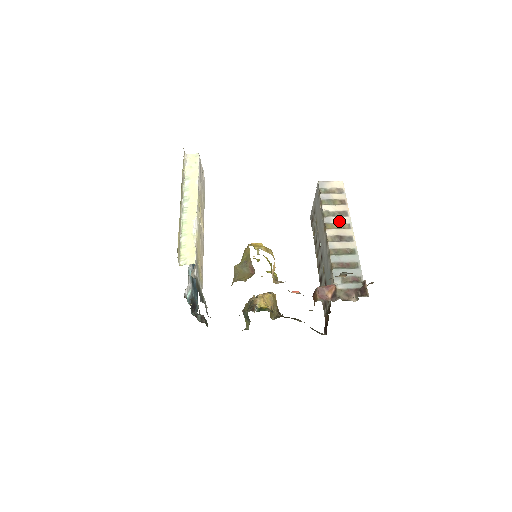
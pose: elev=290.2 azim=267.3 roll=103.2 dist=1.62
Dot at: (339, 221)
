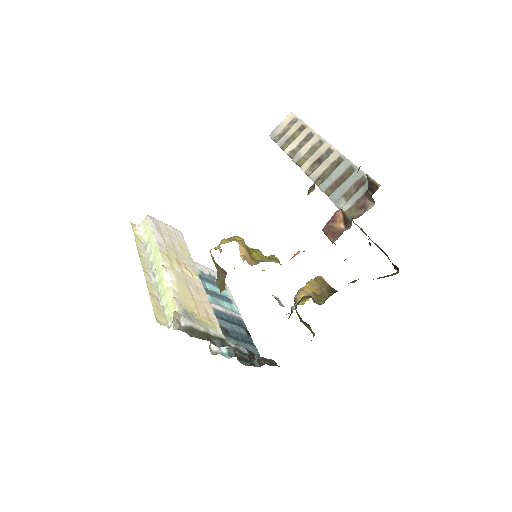
Dot at: (308, 148)
